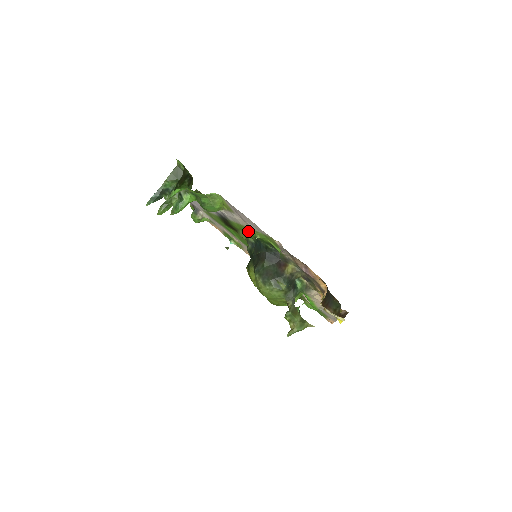
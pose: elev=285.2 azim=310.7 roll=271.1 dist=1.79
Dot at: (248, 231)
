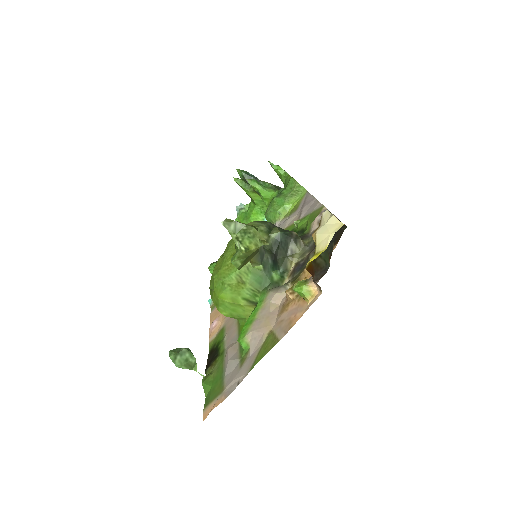
Dot at: occluded
